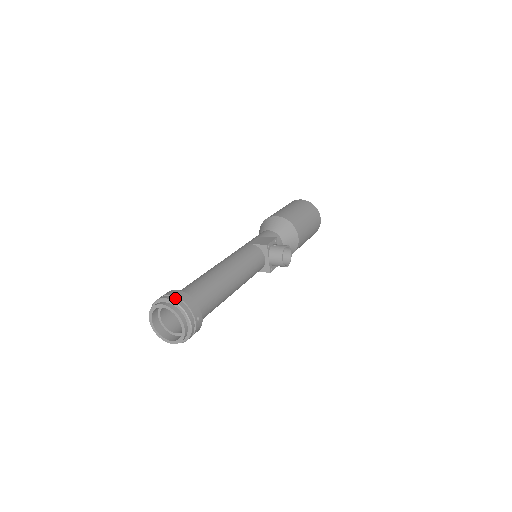
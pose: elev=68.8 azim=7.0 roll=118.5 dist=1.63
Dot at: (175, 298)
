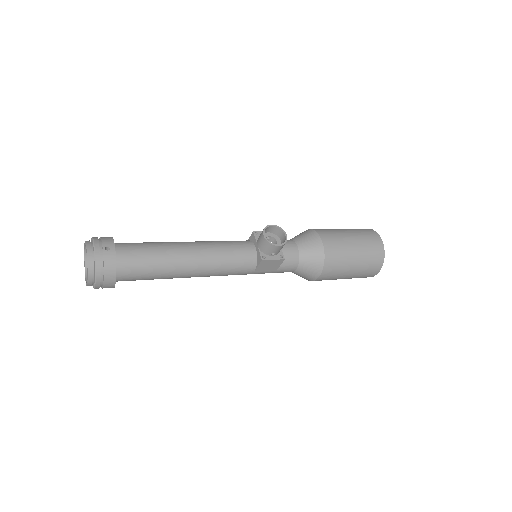
Dot at: occluded
